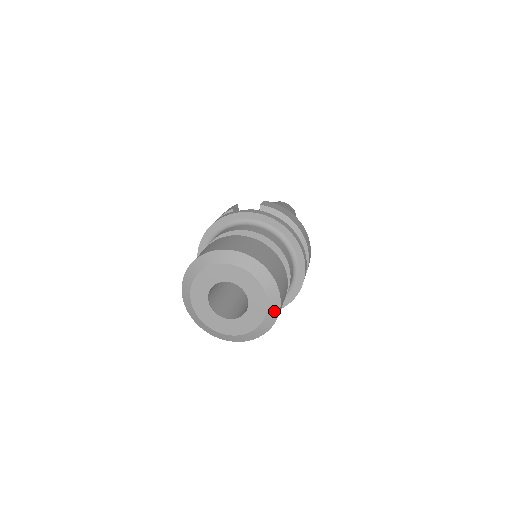
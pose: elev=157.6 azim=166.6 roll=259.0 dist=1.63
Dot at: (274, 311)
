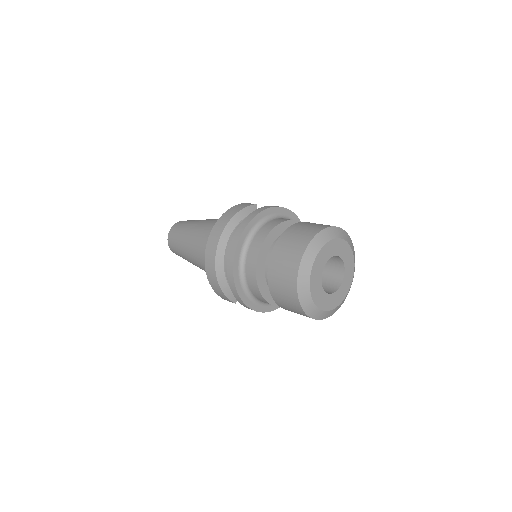
Dot at: occluded
